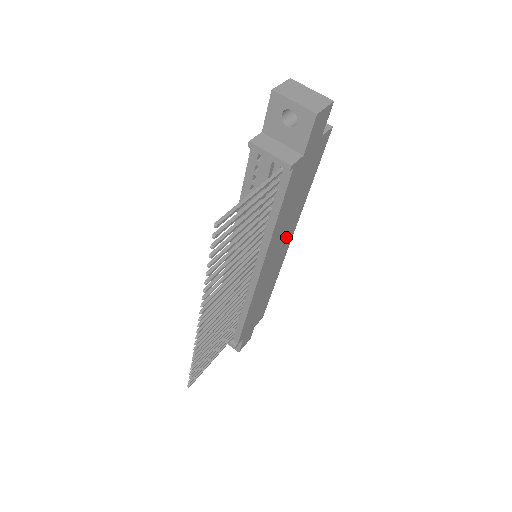
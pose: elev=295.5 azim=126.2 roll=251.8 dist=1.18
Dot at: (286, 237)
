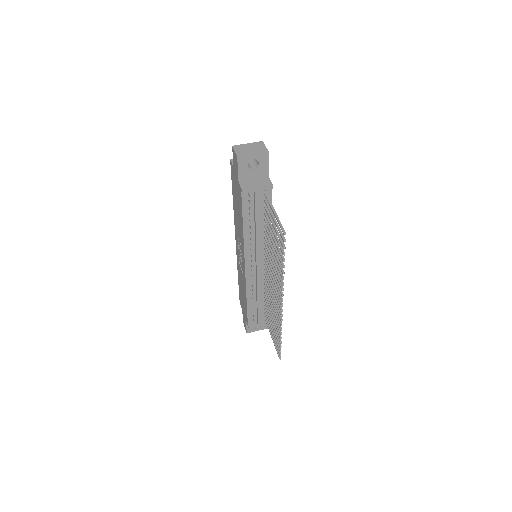
Dot at: occluded
